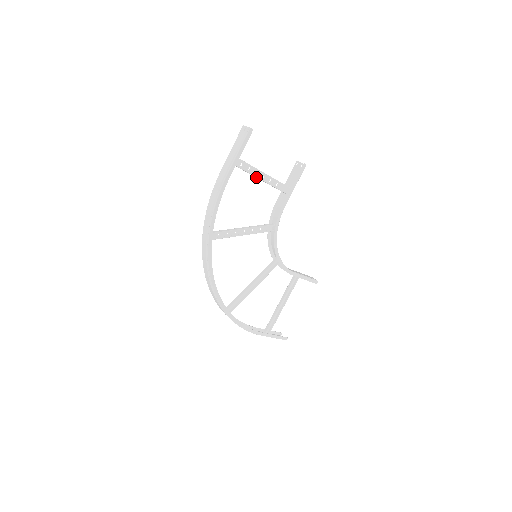
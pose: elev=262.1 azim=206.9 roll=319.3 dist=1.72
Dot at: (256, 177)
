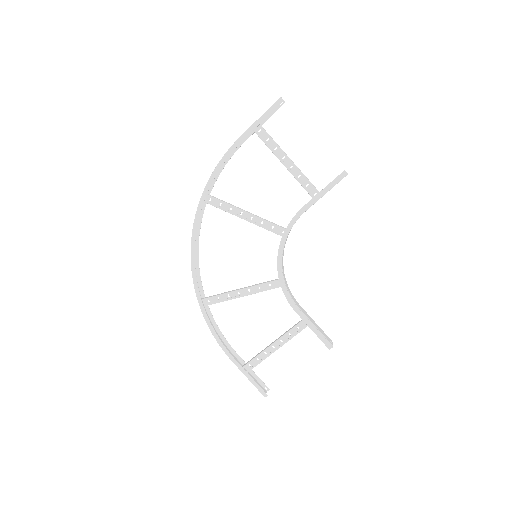
Dot at: (280, 161)
